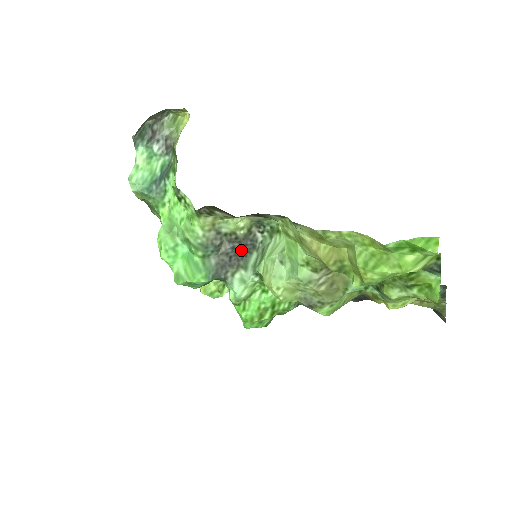
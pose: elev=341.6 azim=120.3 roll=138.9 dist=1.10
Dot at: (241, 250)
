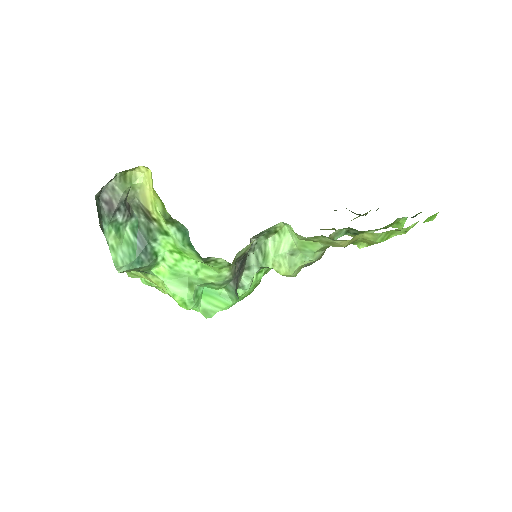
Dot at: (244, 259)
